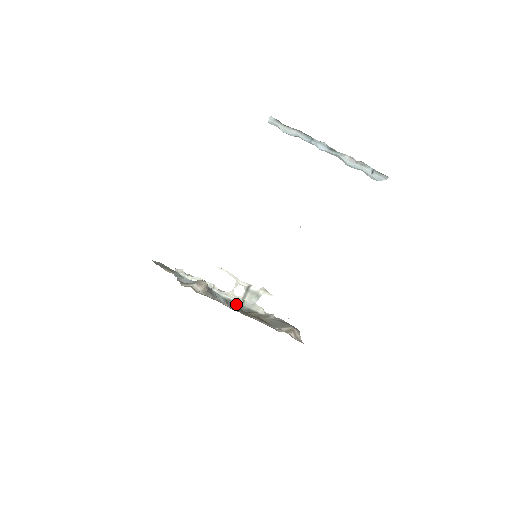
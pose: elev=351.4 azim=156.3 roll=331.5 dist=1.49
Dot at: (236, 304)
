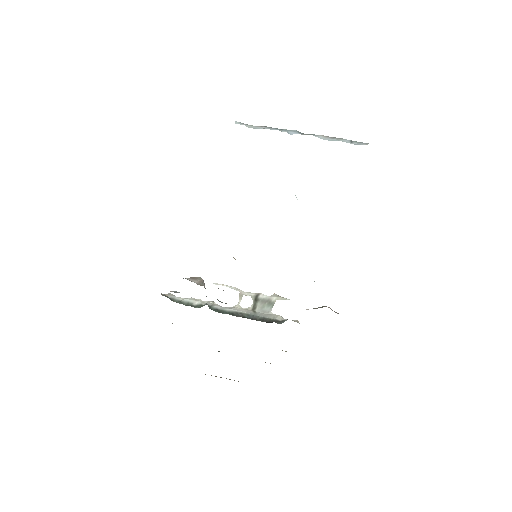
Dot at: (246, 315)
